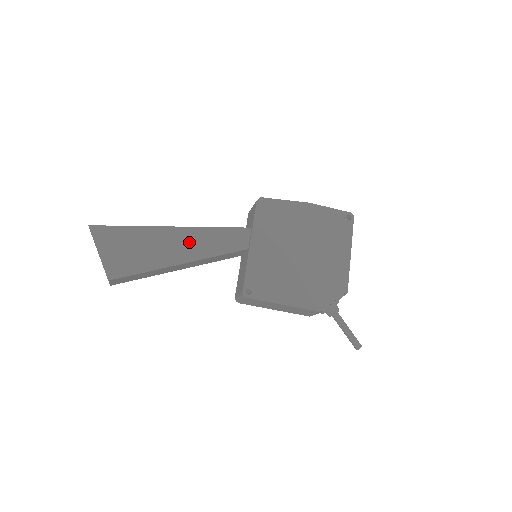
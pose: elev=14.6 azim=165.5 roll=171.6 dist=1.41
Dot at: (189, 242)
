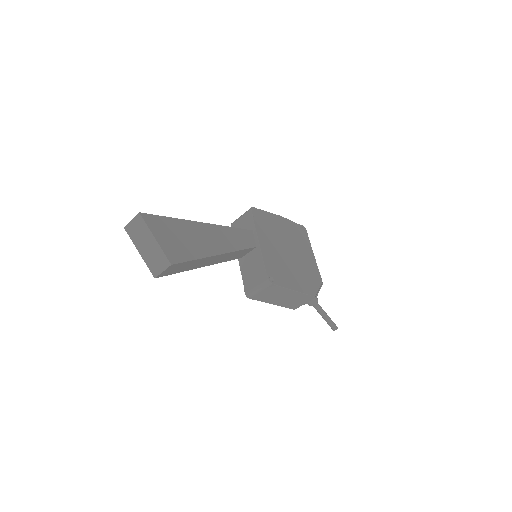
Dot at: (218, 237)
